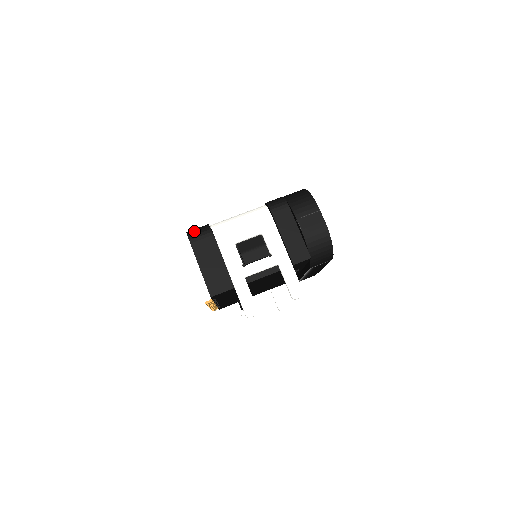
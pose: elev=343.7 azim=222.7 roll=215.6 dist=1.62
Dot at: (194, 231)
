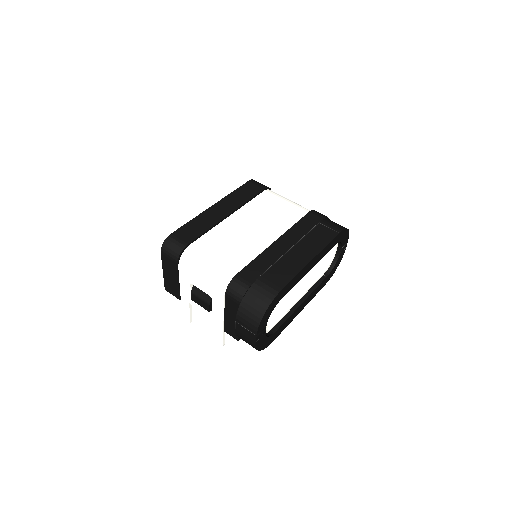
Dot at: (169, 246)
